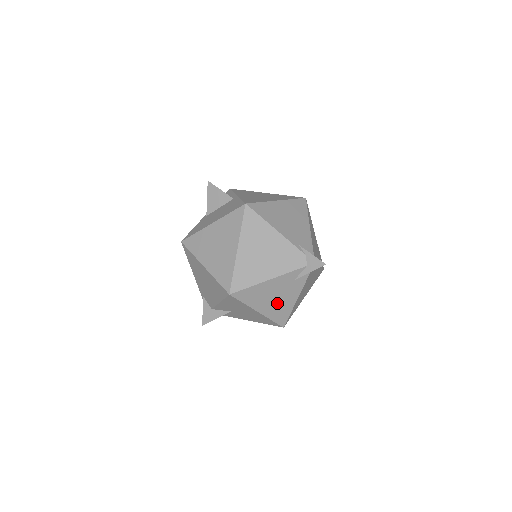
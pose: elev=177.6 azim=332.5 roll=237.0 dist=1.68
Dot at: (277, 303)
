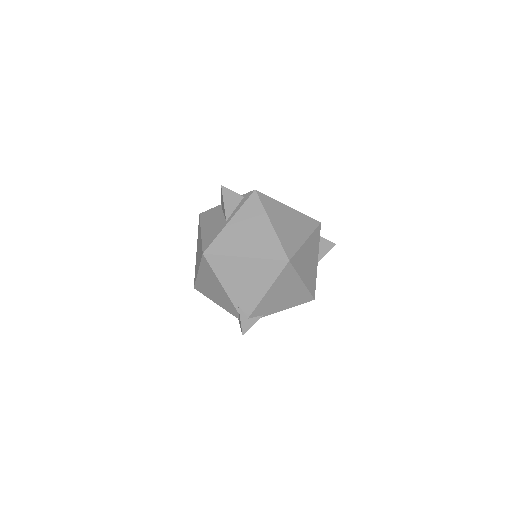
Dot at: occluded
